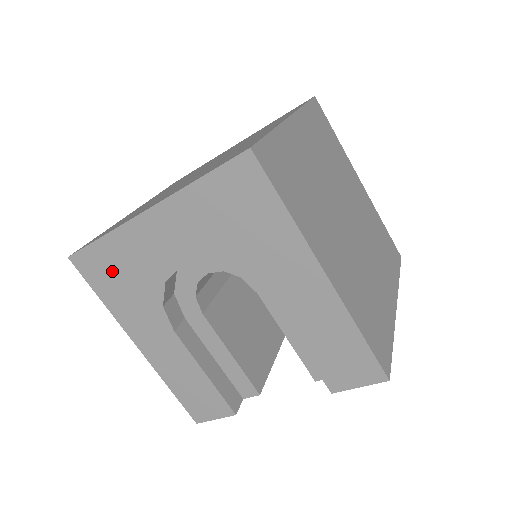
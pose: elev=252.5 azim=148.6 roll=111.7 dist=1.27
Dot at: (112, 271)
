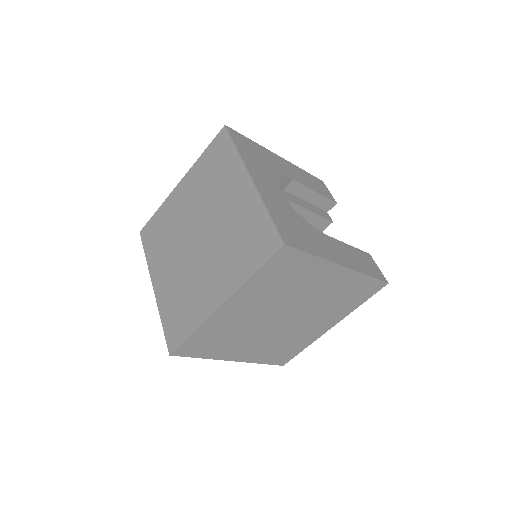
Dot at: occluded
